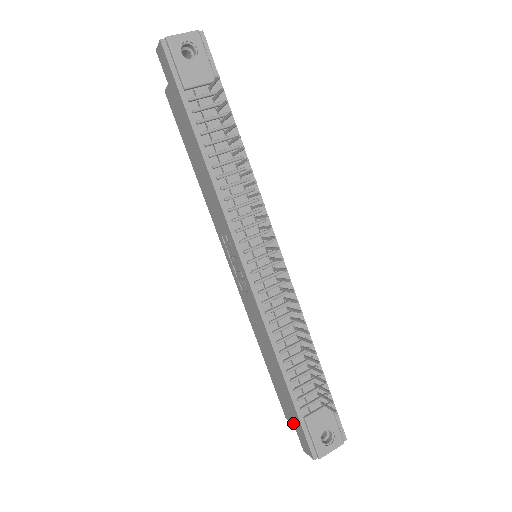
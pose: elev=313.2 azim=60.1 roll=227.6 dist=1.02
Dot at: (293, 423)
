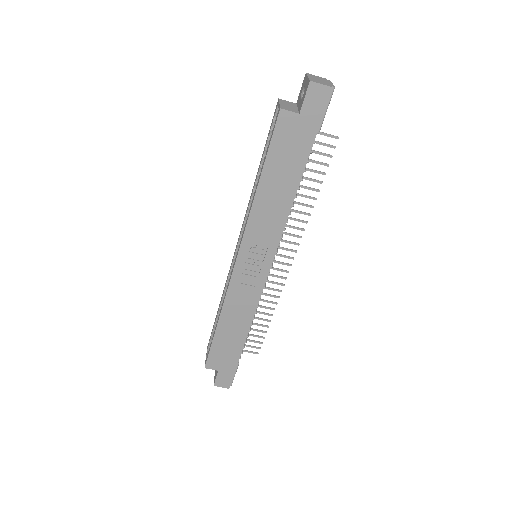
Dot at: (219, 370)
